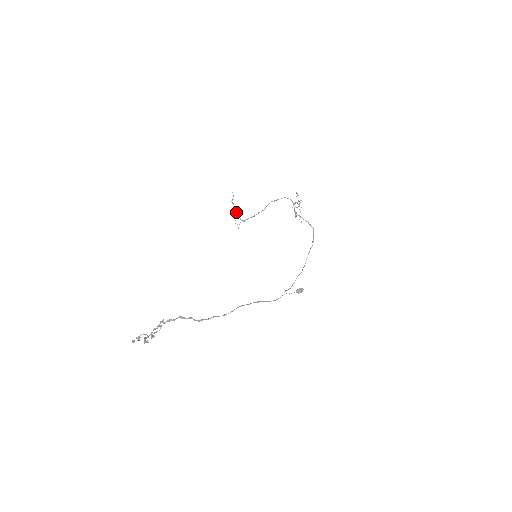
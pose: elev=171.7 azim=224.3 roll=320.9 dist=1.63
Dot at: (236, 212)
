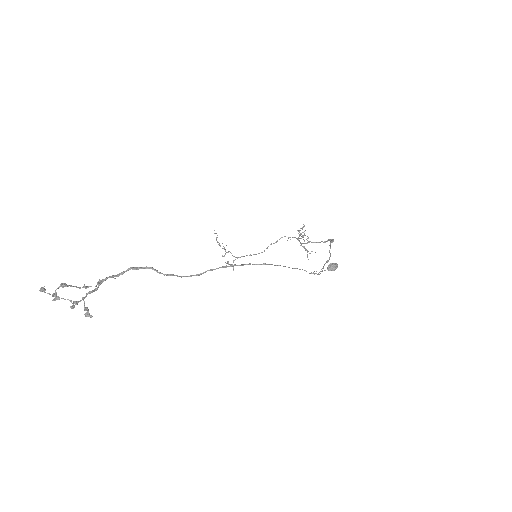
Dot at: (224, 248)
